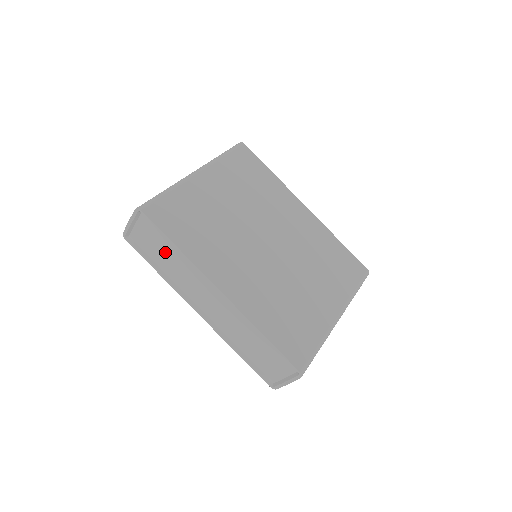
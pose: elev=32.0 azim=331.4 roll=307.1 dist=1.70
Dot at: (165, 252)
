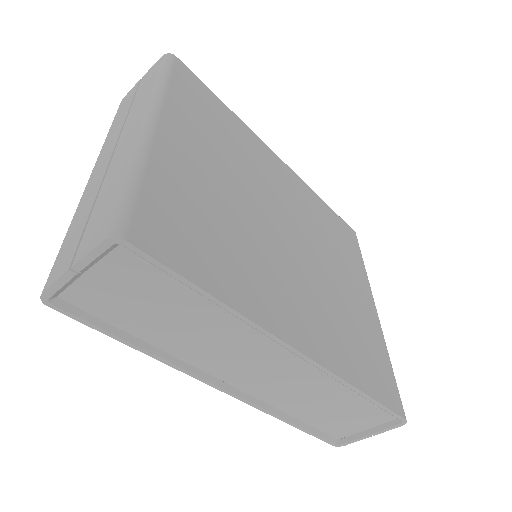
Dot at: (169, 311)
